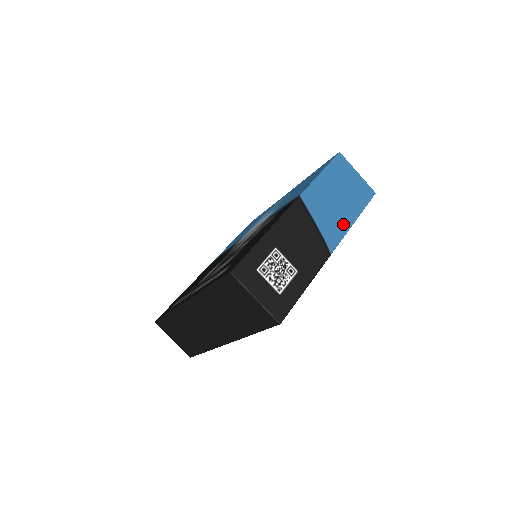
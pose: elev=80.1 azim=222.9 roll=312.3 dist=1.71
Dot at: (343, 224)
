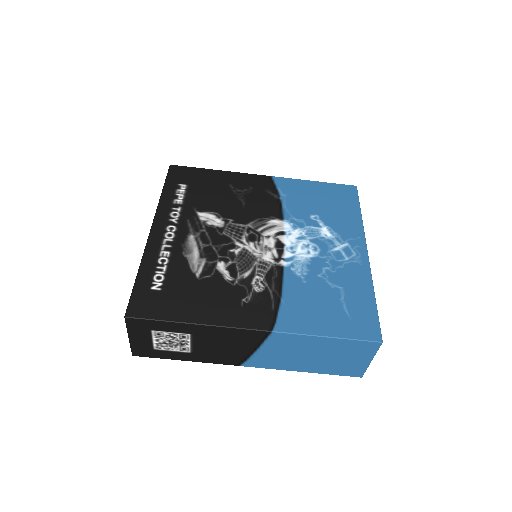
Dot at: (285, 366)
